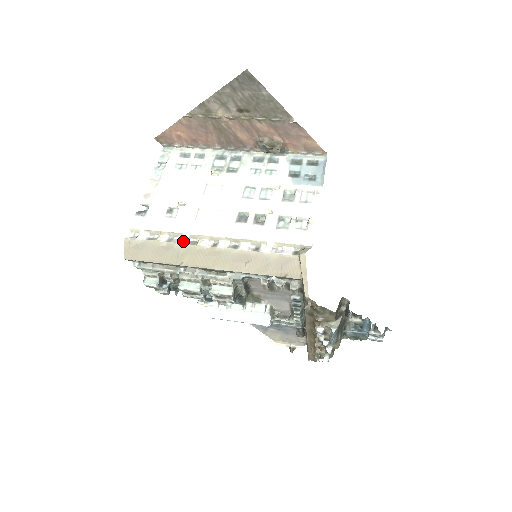
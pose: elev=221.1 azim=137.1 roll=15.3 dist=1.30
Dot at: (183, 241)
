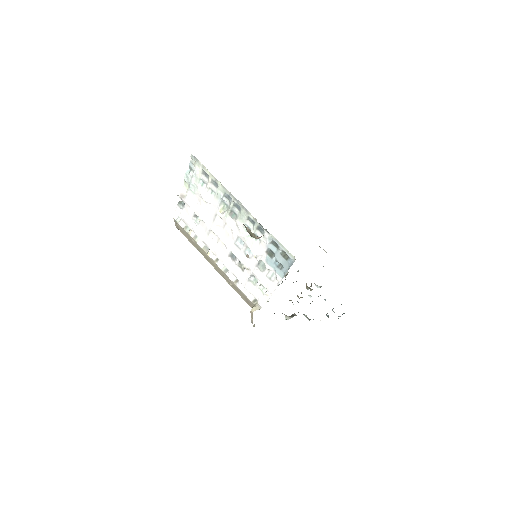
Dot at: (201, 245)
